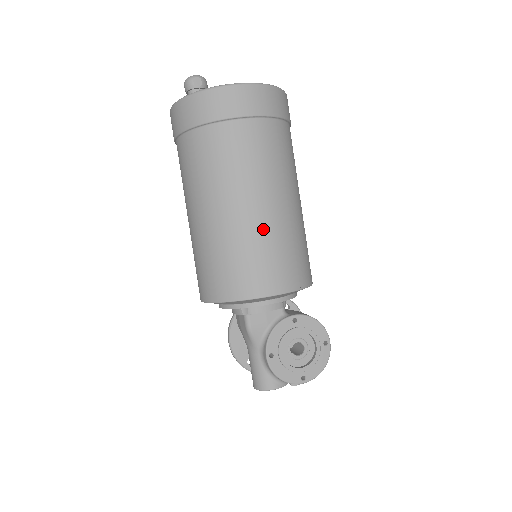
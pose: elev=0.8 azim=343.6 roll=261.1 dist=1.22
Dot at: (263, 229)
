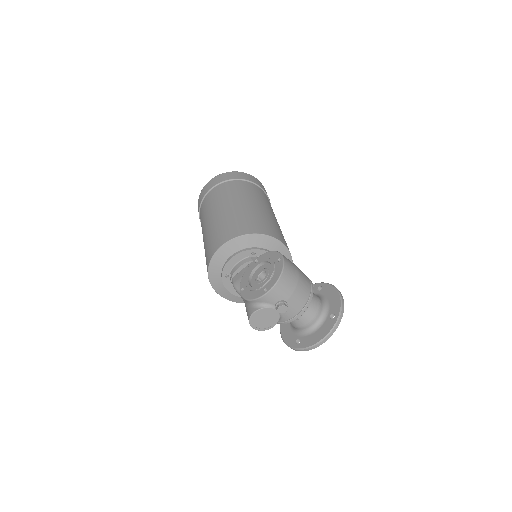
Dot at: (216, 223)
